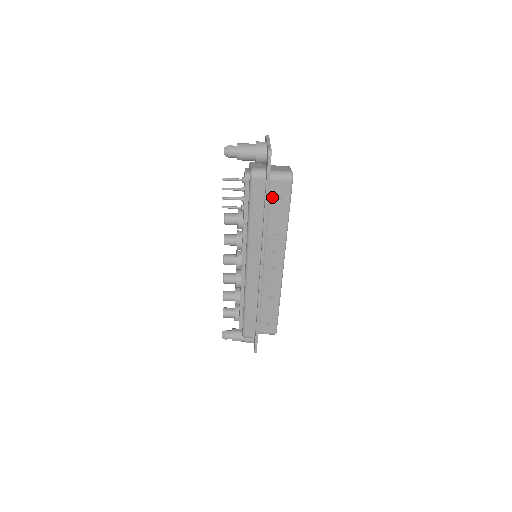
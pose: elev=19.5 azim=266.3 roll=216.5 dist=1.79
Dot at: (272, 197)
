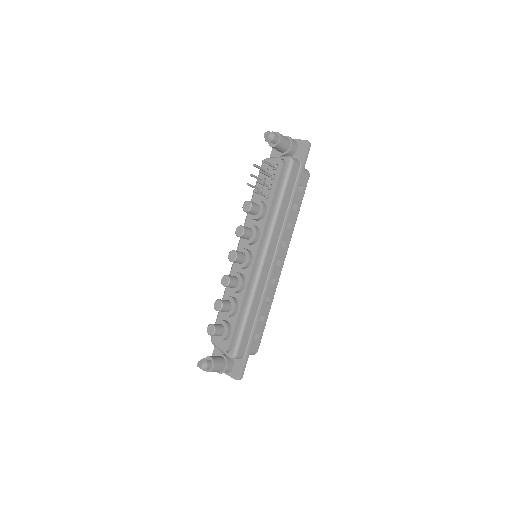
Dot at: occluded
